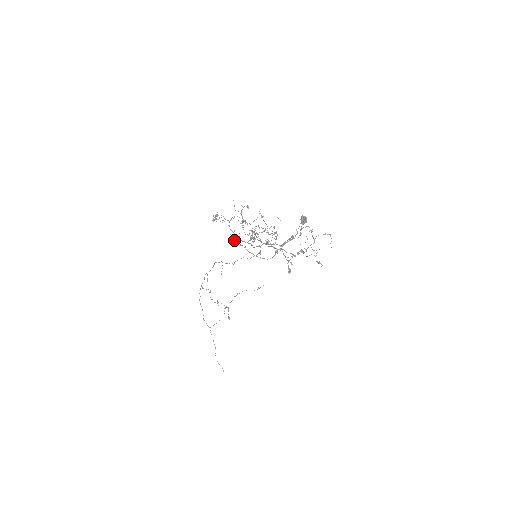
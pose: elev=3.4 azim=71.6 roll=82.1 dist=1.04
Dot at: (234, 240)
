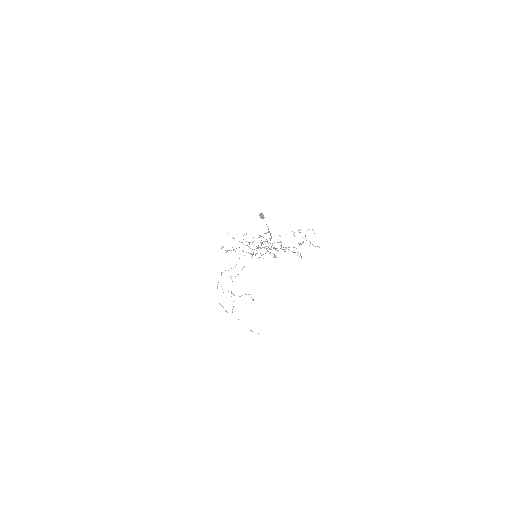
Dot at: occluded
